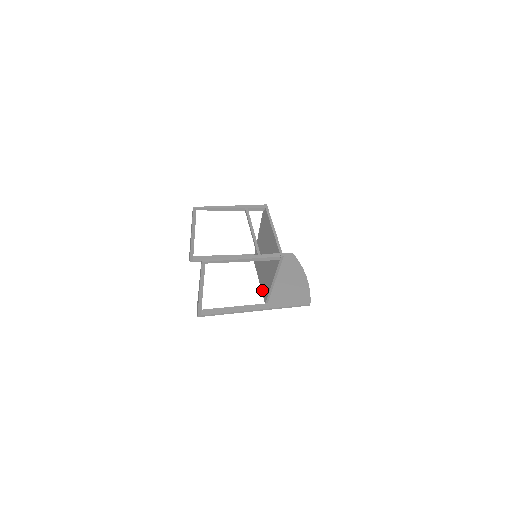
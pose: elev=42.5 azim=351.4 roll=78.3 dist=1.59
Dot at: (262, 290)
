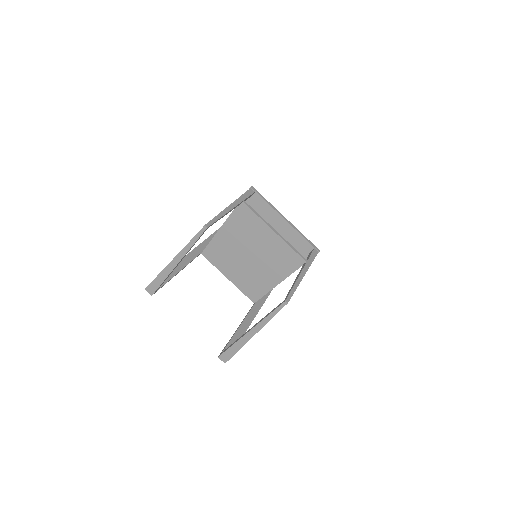
Dot at: (242, 289)
